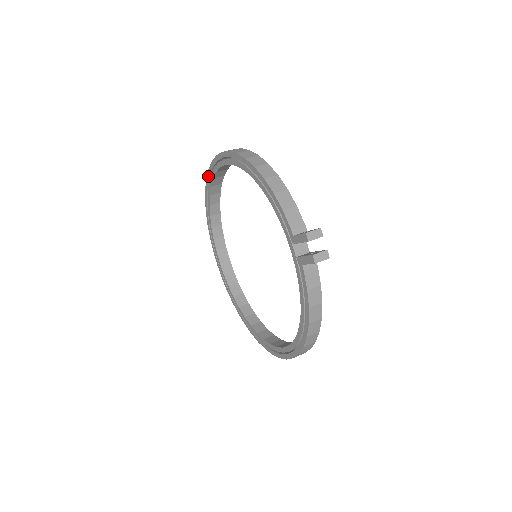
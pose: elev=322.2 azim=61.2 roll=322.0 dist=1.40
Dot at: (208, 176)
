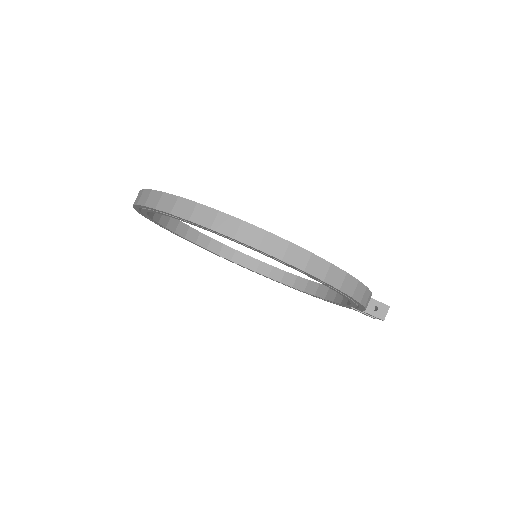
Dot at: (199, 226)
